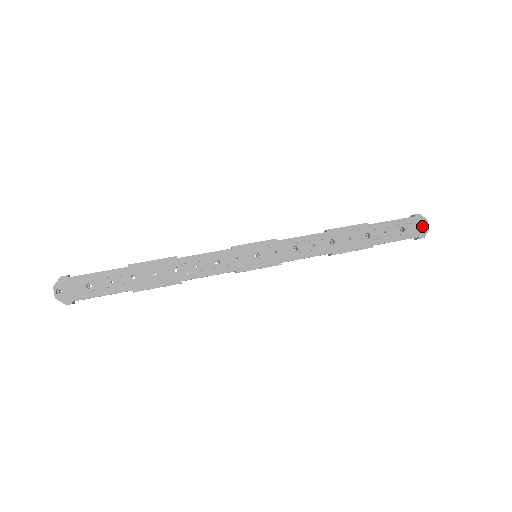
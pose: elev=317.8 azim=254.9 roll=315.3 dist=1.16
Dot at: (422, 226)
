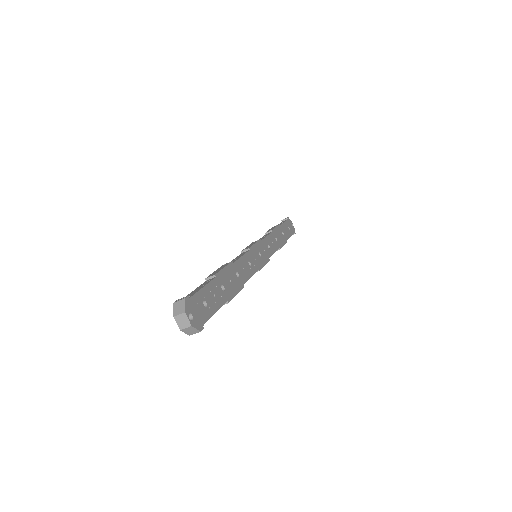
Dot at: (292, 226)
